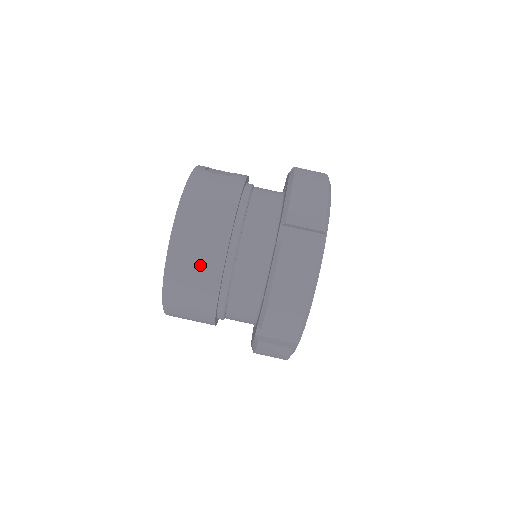
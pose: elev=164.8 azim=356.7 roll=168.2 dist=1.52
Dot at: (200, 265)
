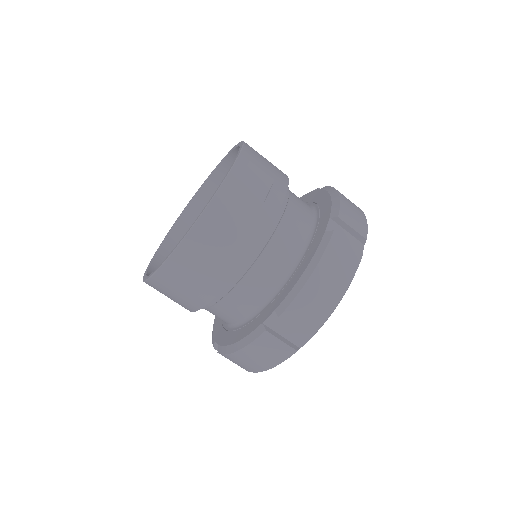
Dot at: (184, 293)
